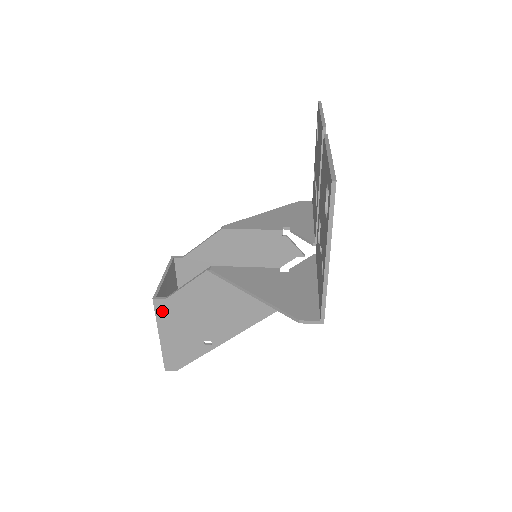
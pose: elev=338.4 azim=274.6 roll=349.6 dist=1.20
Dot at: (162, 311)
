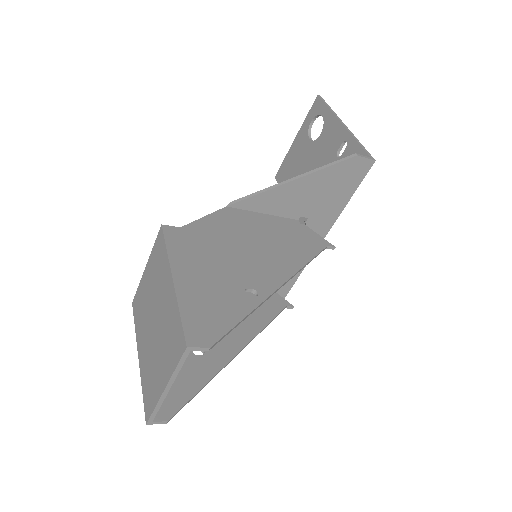
Dot at: (176, 241)
